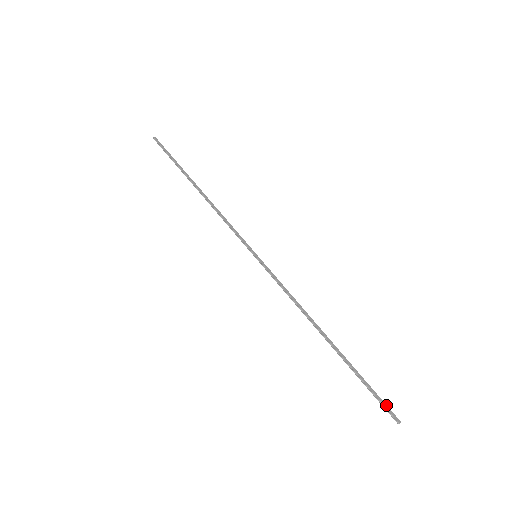
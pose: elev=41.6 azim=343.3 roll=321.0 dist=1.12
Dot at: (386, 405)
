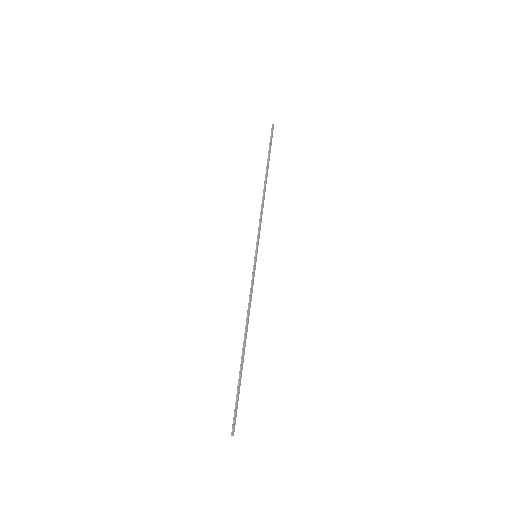
Dot at: occluded
